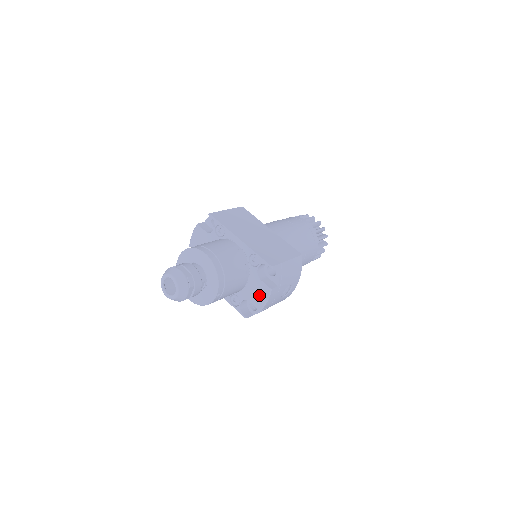
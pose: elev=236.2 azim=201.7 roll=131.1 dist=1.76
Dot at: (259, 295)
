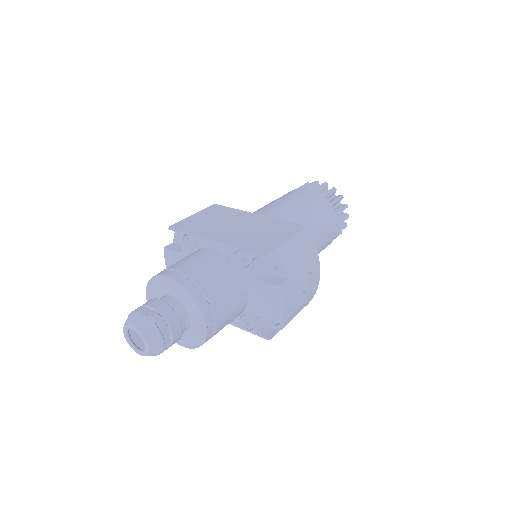
Dot at: (269, 302)
